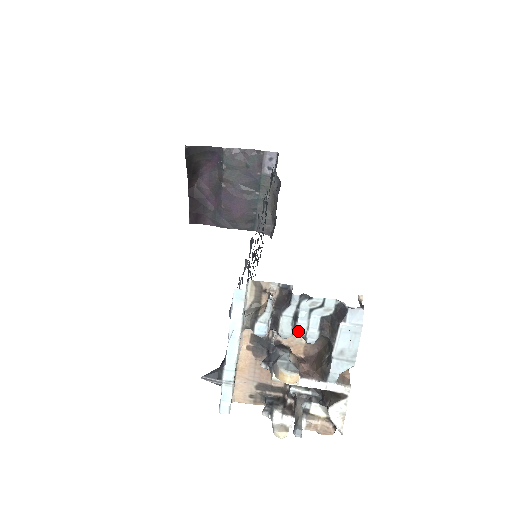
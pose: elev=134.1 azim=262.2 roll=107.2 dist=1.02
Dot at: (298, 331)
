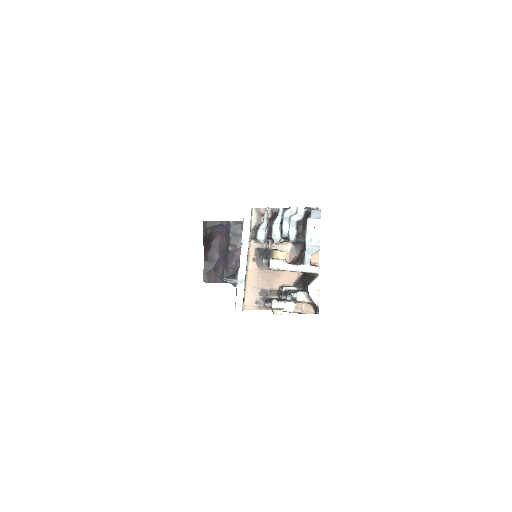
Dot at: (284, 230)
